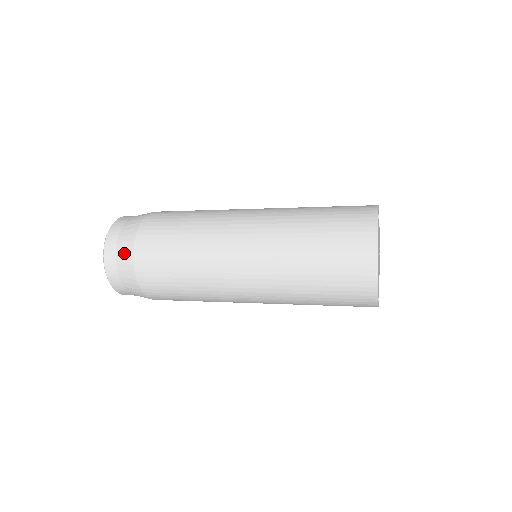
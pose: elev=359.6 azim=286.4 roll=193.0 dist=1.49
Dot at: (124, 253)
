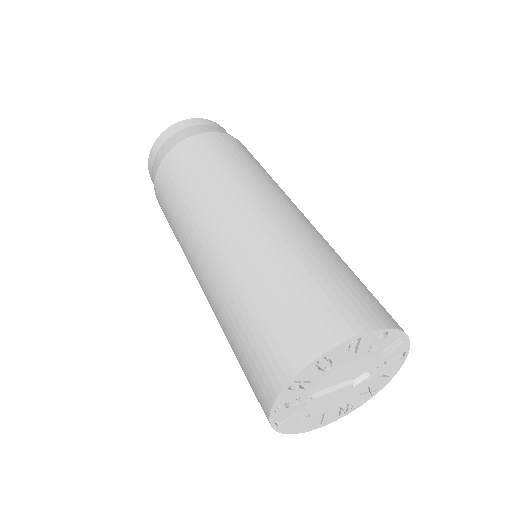
Dot at: occluded
